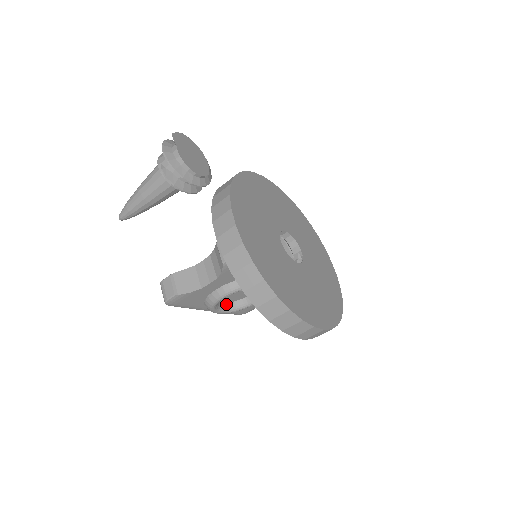
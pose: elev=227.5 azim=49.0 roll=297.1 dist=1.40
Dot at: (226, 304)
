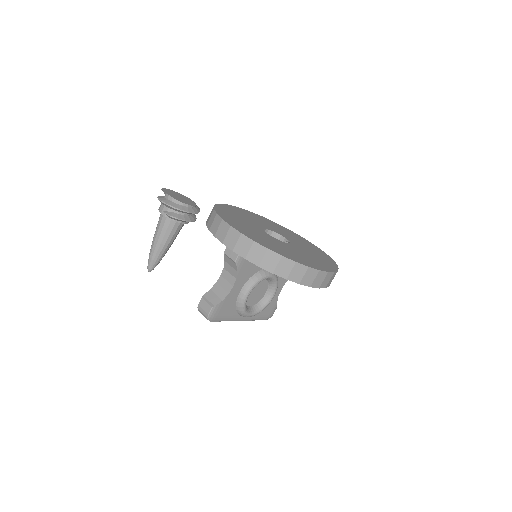
Dot at: (253, 307)
